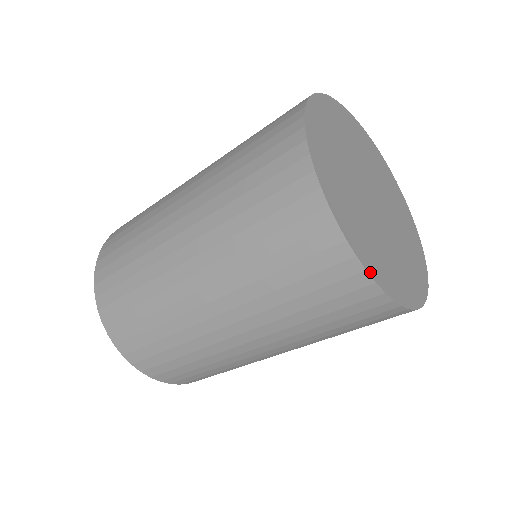
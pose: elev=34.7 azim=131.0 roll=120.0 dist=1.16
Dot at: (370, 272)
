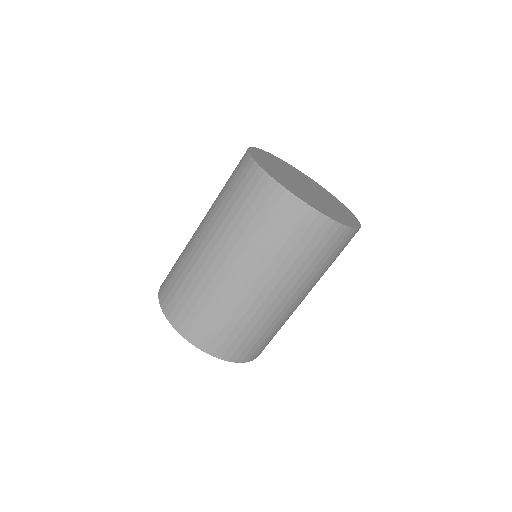
Dot at: (258, 163)
